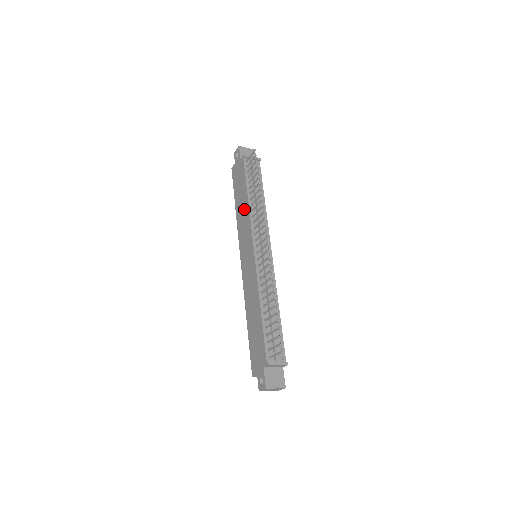
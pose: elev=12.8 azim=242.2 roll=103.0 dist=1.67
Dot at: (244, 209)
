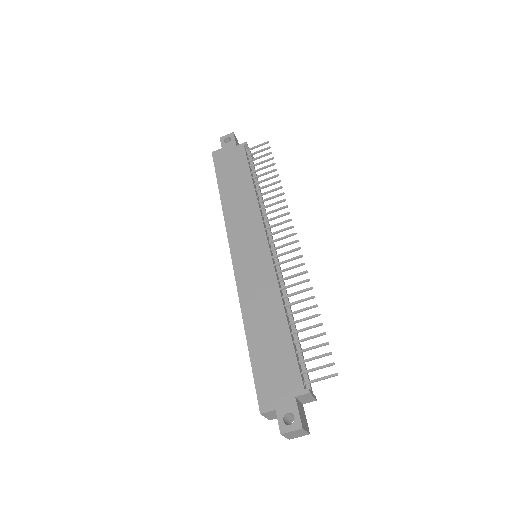
Dot at: (244, 197)
